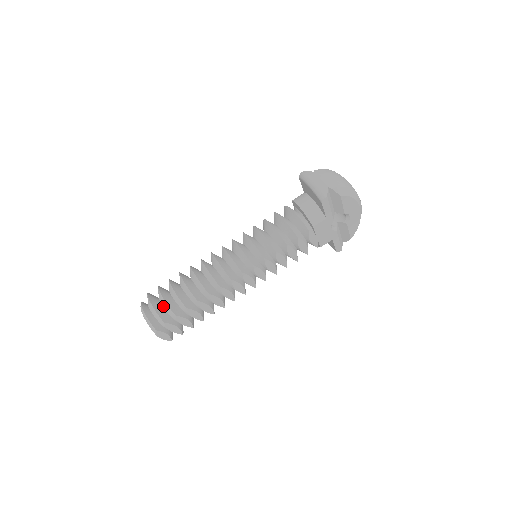
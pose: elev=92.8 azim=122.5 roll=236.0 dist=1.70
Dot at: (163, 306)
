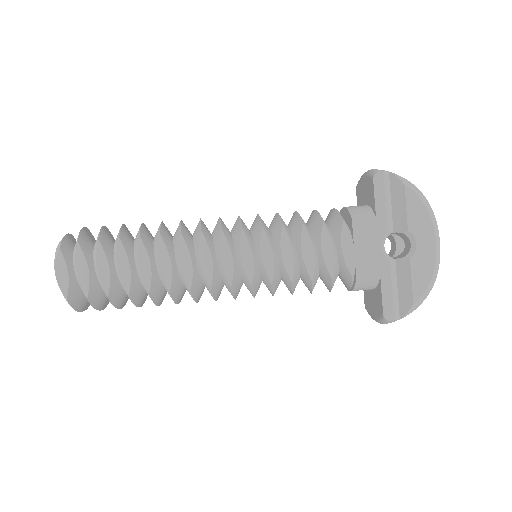
Dot at: occluded
